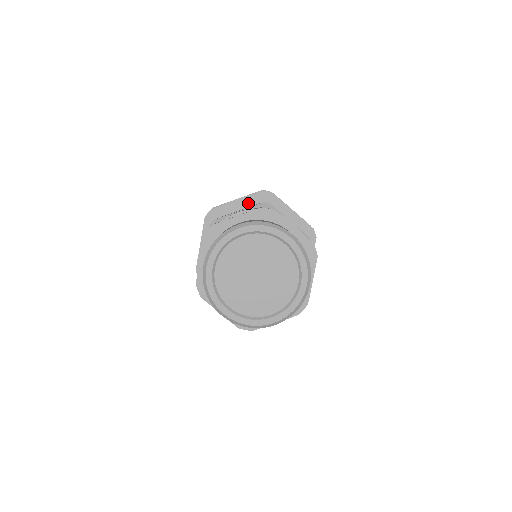
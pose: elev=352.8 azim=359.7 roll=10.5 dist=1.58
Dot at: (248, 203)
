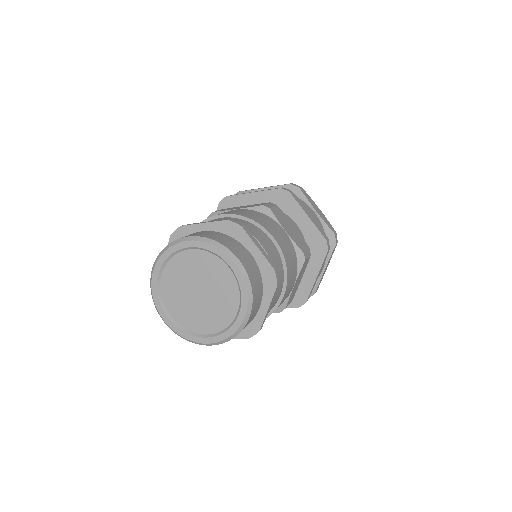
Dot at: occluded
